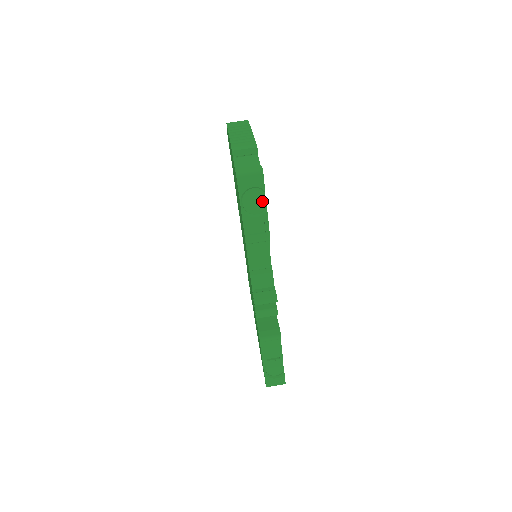
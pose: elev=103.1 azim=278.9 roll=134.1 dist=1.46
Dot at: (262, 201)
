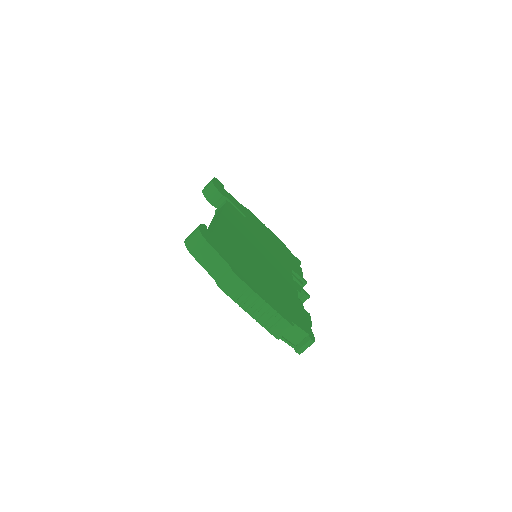
Dot at: occluded
